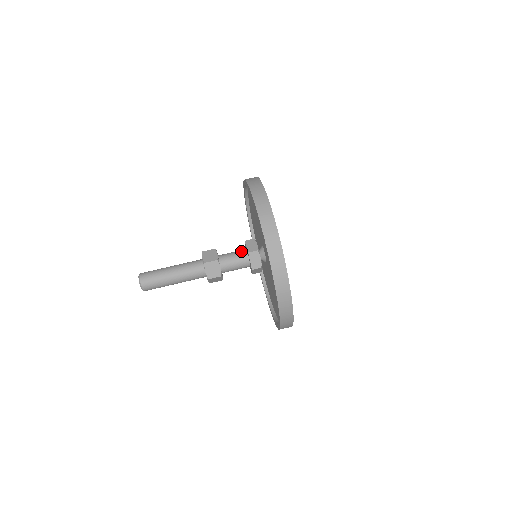
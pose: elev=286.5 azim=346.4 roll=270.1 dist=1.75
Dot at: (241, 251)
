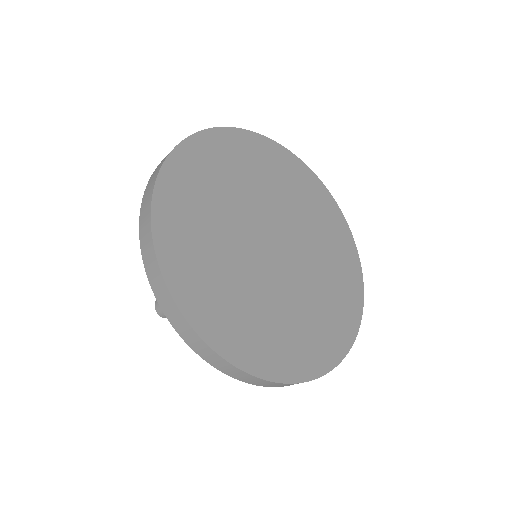
Dot at: occluded
